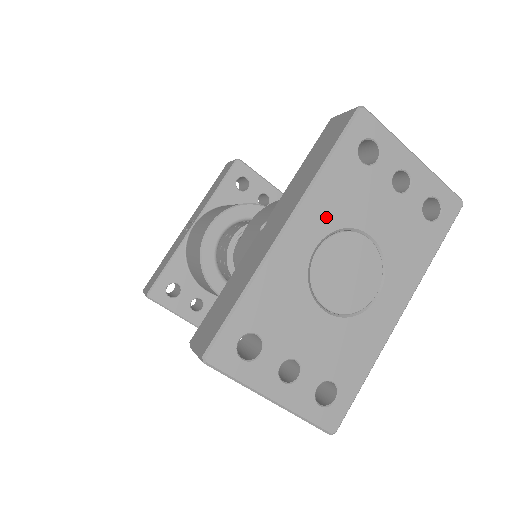
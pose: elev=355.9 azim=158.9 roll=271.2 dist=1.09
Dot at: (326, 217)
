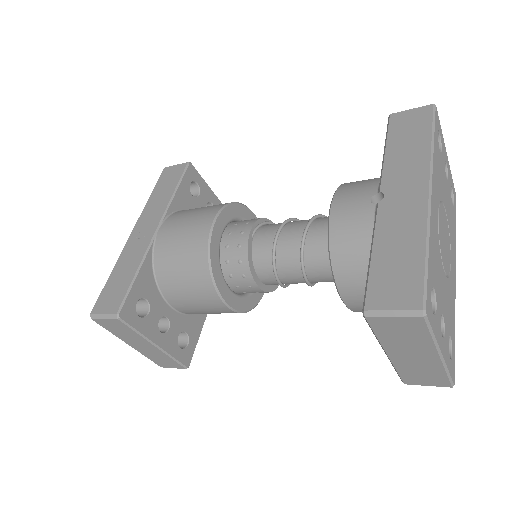
Dot at: (437, 188)
